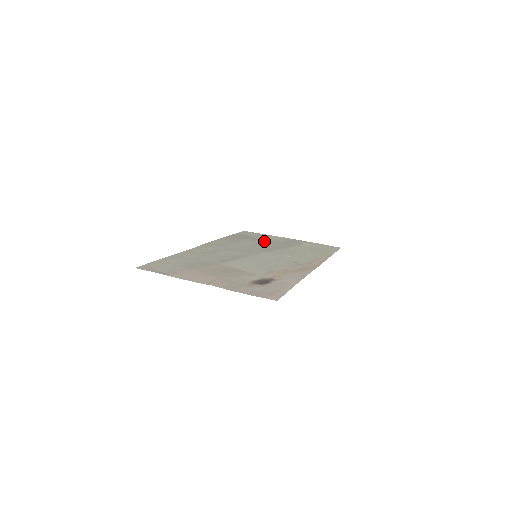
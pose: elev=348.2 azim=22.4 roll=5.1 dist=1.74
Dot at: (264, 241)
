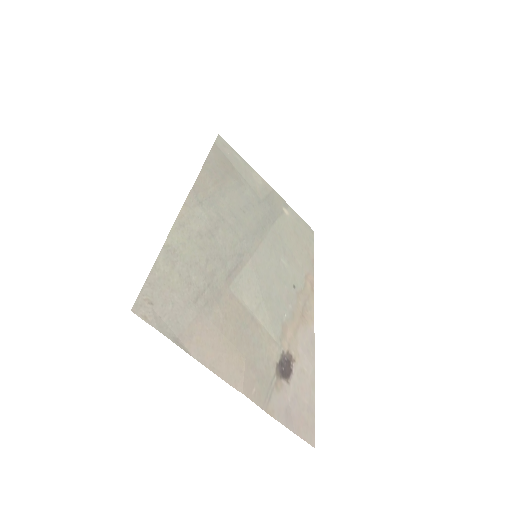
Dot at: (249, 191)
